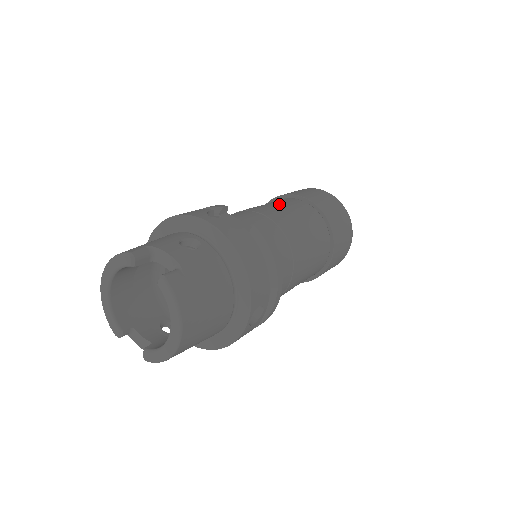
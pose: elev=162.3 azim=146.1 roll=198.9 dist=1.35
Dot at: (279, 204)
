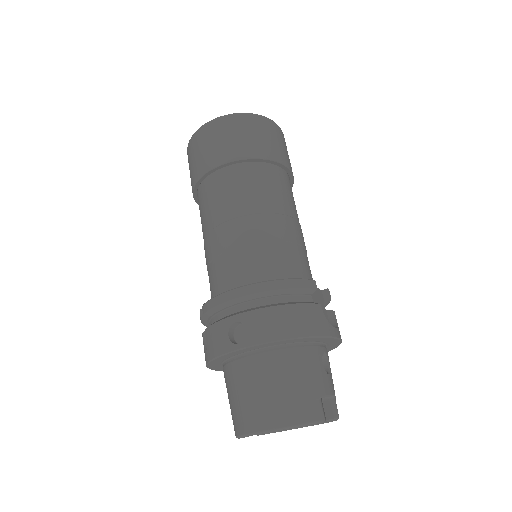
Dot at: (286, 199)
